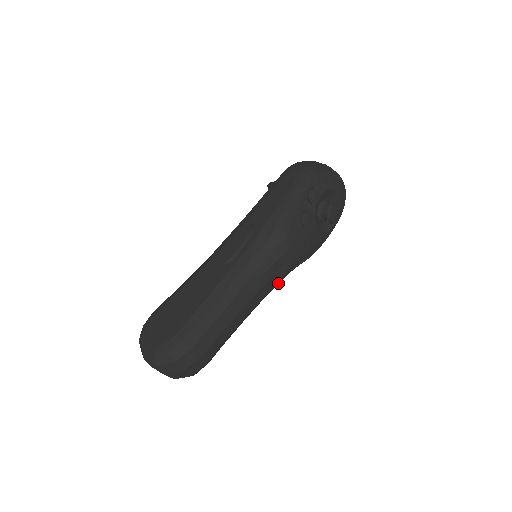
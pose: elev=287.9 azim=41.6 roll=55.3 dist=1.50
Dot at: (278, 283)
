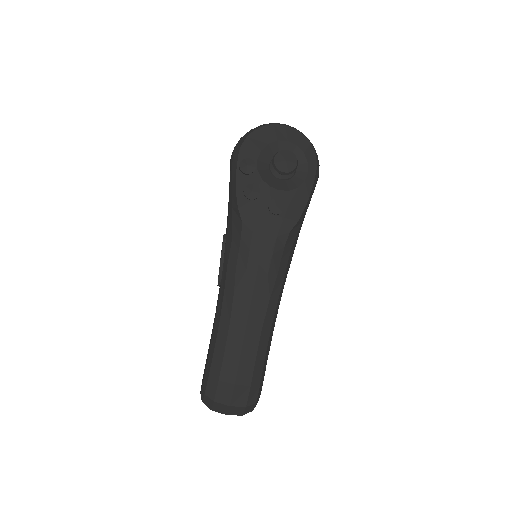
Dot at: (283, 267)
